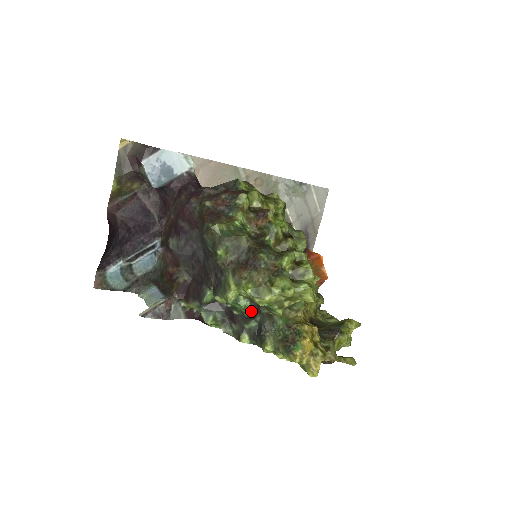
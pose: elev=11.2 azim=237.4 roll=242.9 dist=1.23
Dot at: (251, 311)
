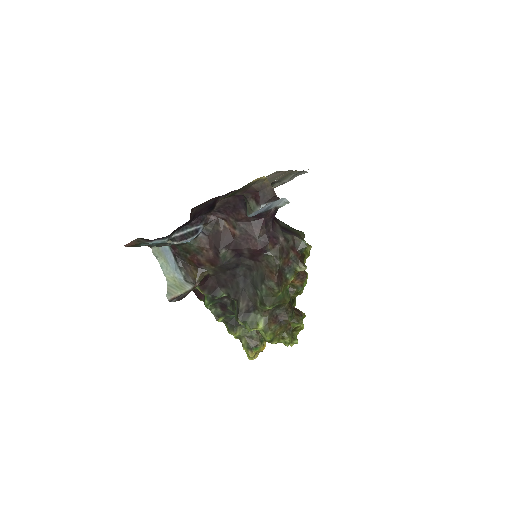
Dot at: occluded
